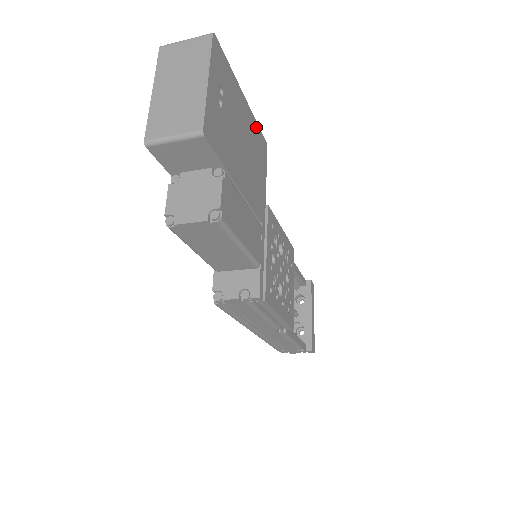
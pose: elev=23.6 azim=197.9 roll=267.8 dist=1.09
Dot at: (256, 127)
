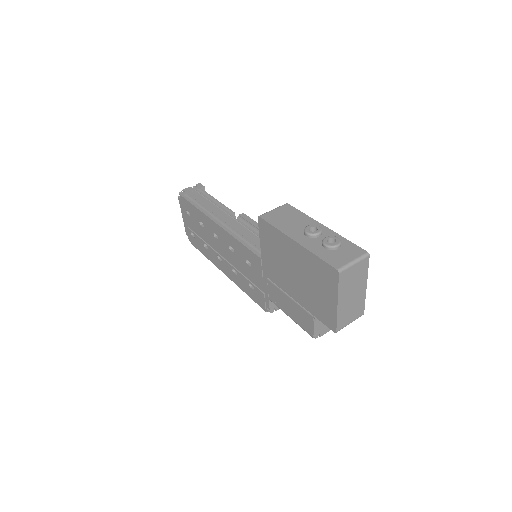
Dot at: occluded
